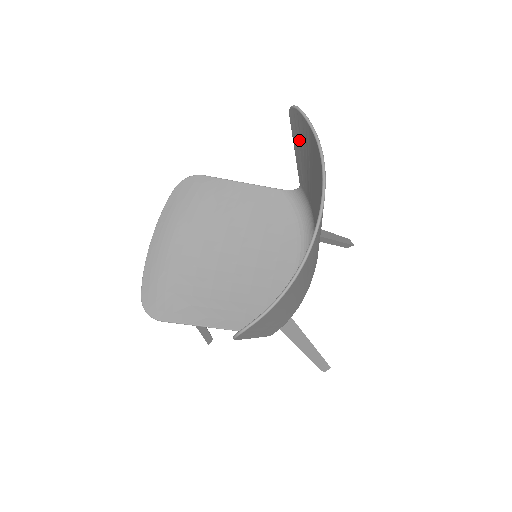
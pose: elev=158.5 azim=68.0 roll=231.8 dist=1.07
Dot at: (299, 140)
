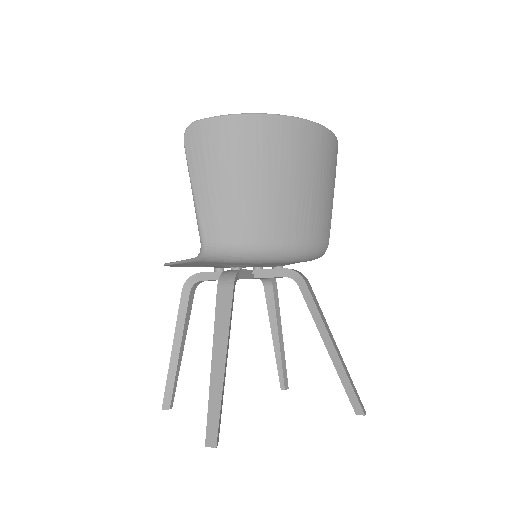
Dot at: occluded
